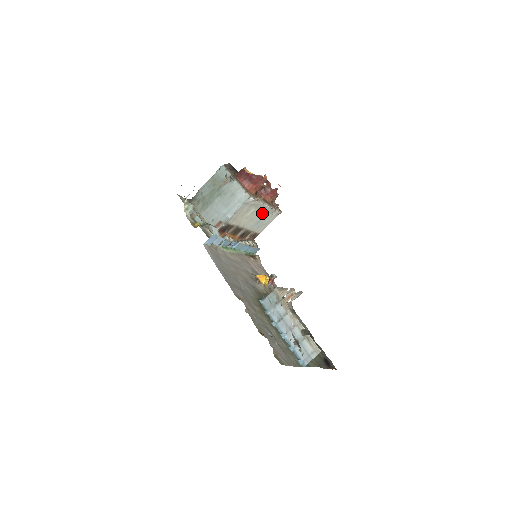
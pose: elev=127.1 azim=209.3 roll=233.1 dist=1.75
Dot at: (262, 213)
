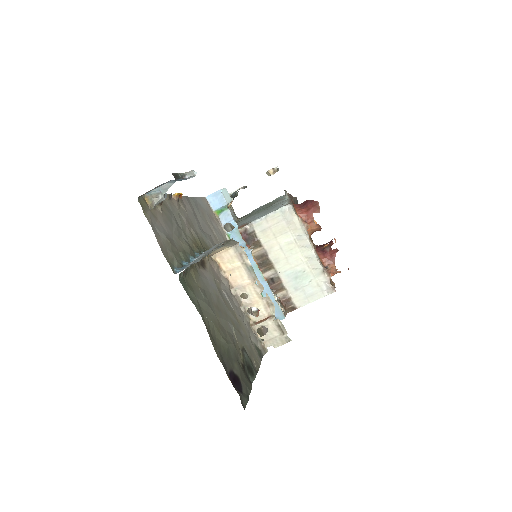
Dot at: (304, 261)
